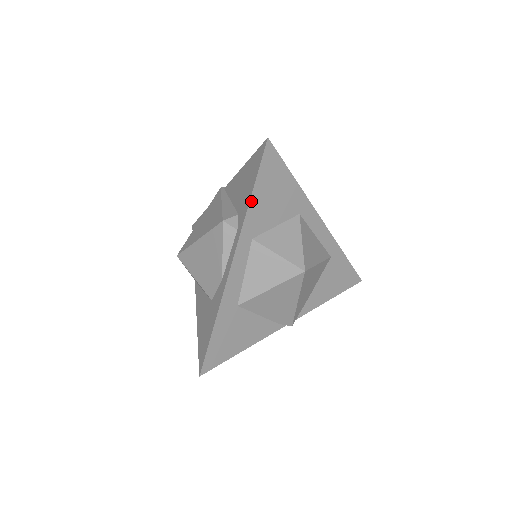
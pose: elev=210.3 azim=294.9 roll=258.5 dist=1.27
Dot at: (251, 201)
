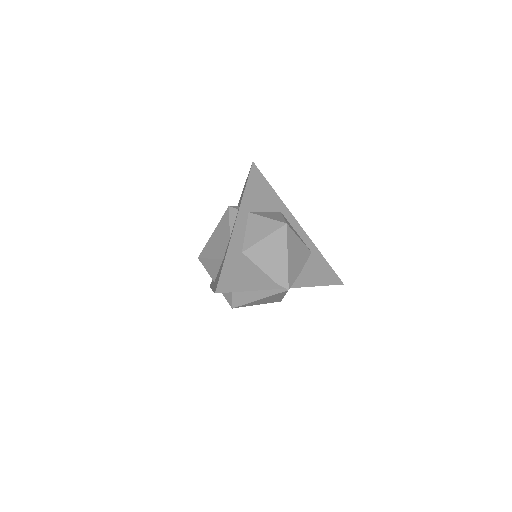
Dot at: (246, 190)
